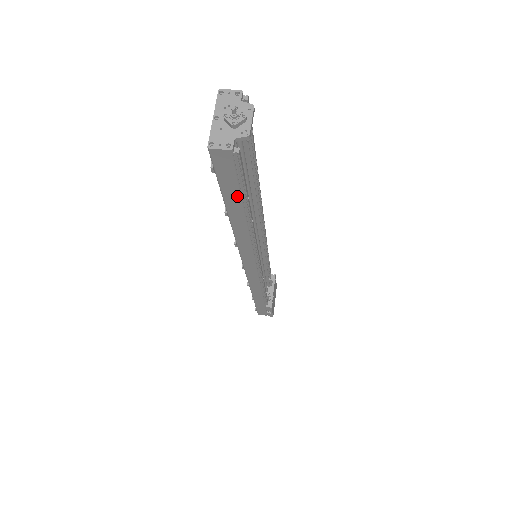
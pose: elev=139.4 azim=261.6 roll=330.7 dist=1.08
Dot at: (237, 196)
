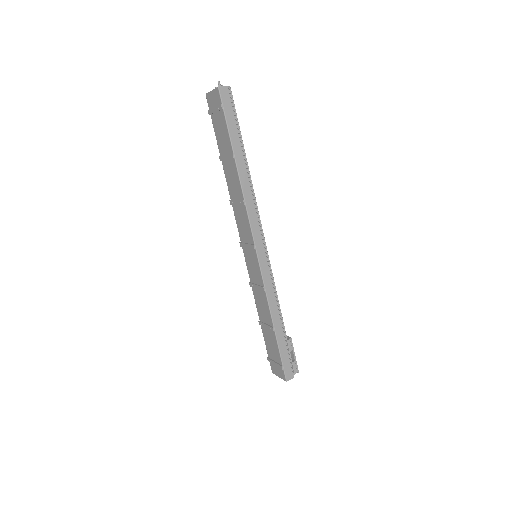
Dot at: (236, 130)
